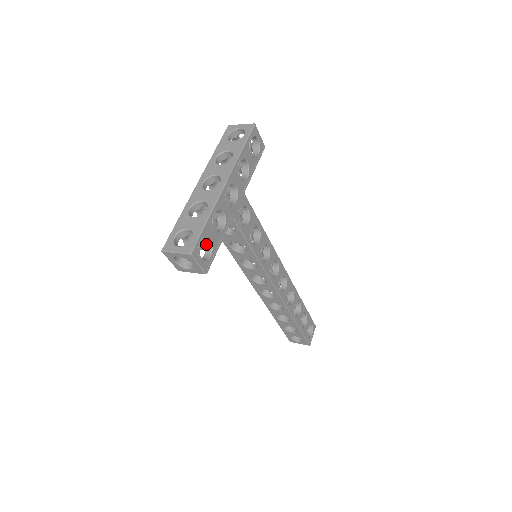
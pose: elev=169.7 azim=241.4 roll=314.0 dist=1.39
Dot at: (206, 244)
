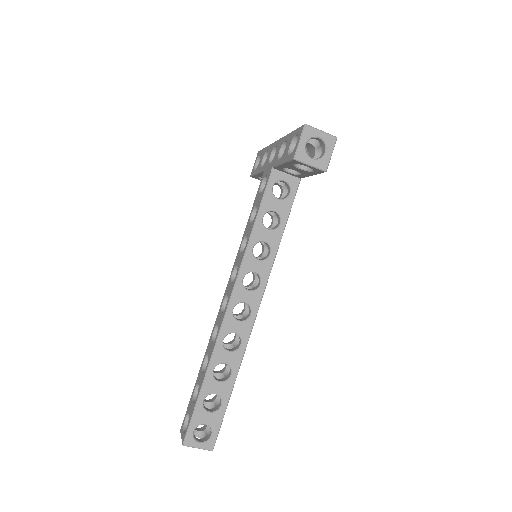
Dot at: occluded
